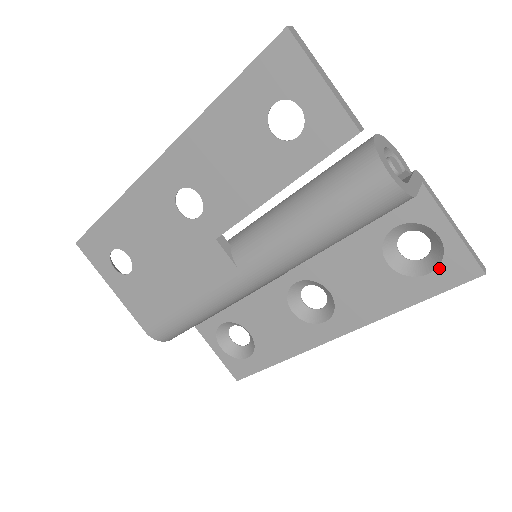
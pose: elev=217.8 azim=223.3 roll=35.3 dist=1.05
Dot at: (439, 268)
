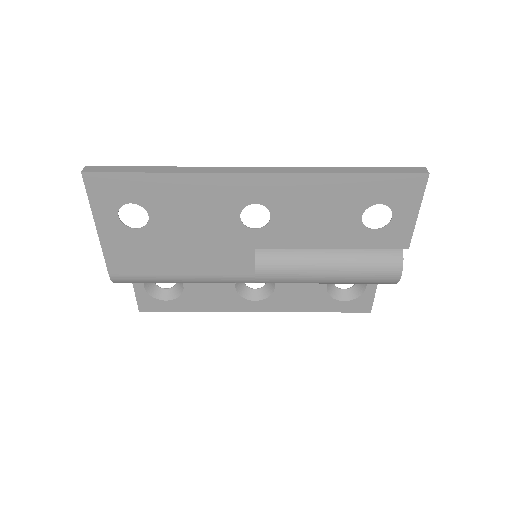
Dot at: (352, 301)
